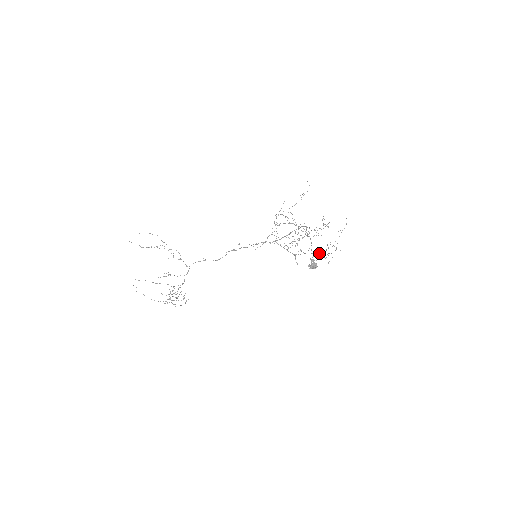
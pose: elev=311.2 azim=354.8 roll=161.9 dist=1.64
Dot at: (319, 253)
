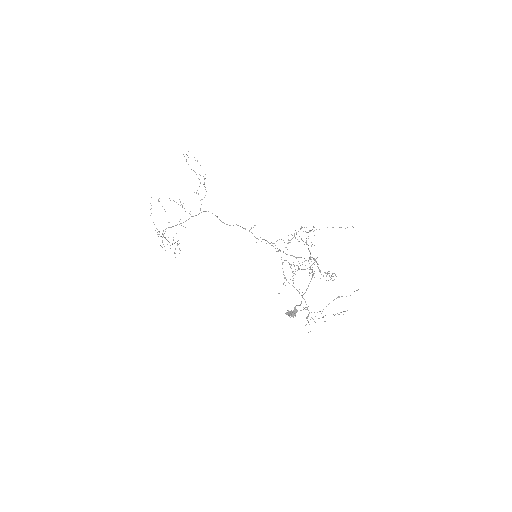
Dot at: occluded
